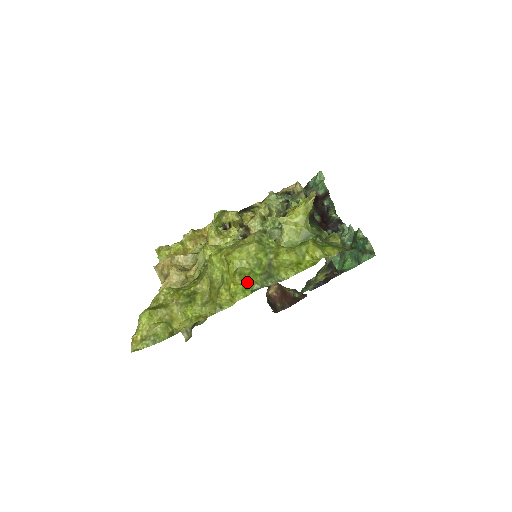
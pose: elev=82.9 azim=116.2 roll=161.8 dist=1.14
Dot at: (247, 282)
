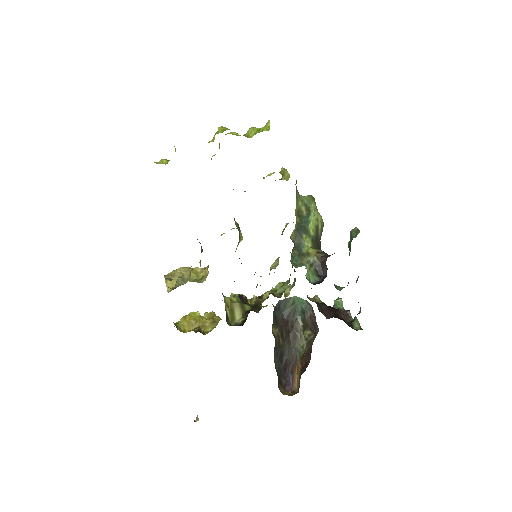
Dot at: (225, 129)
